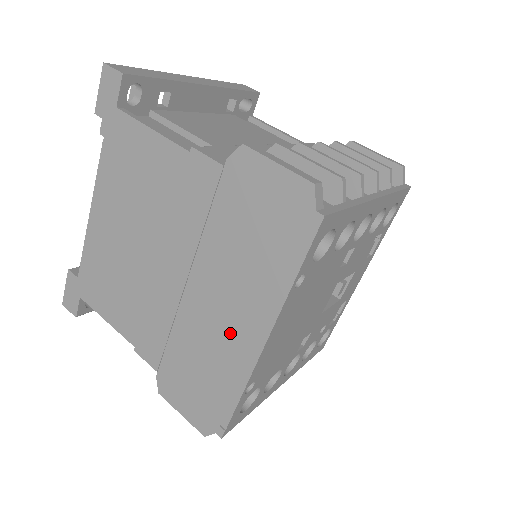
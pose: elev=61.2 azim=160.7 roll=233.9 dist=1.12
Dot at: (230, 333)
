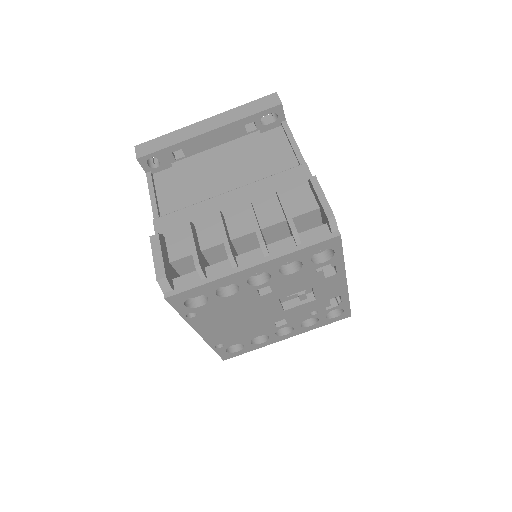
Dot at: occluded
